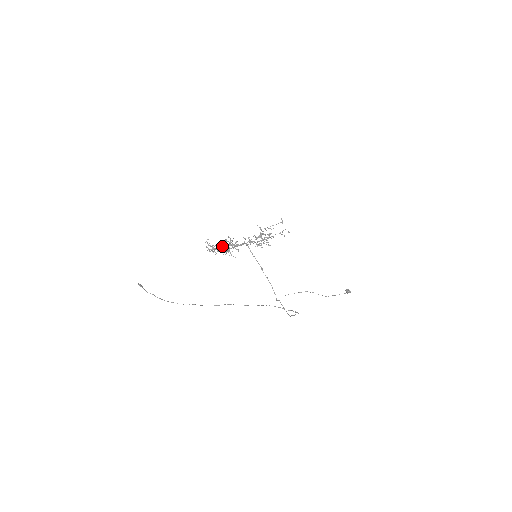
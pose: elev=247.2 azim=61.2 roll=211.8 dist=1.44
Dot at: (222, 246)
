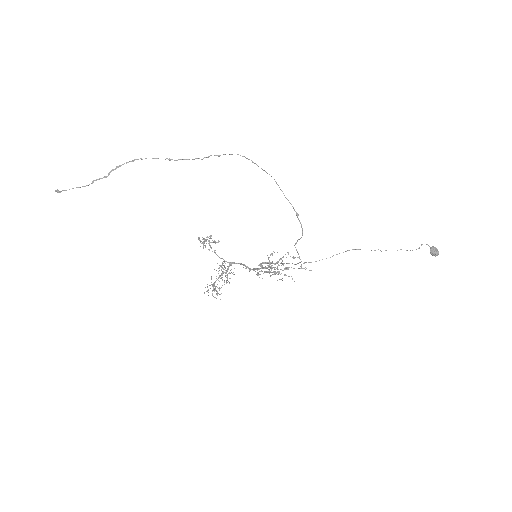
Dot at: occluded
